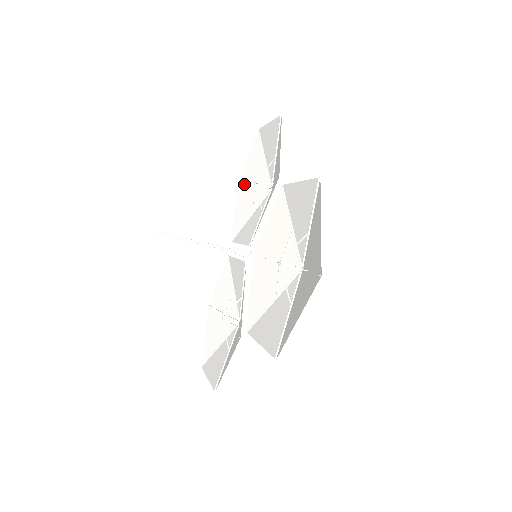
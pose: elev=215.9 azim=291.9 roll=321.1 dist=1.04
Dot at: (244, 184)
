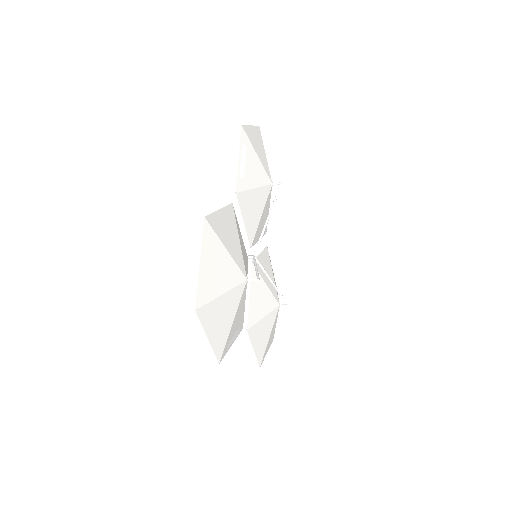
Dot at: occluded
